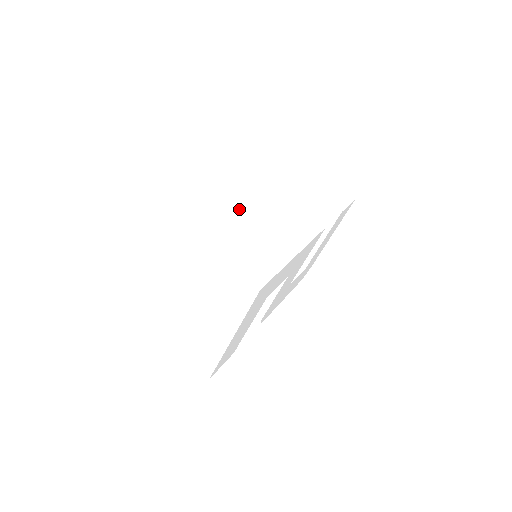
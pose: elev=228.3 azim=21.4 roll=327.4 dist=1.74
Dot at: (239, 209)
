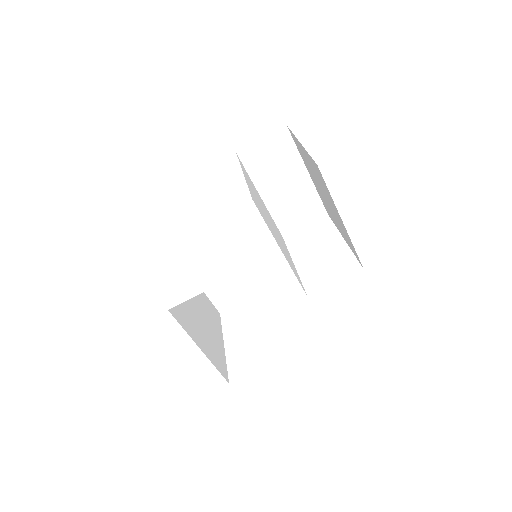
Dot at: (166, 201)
